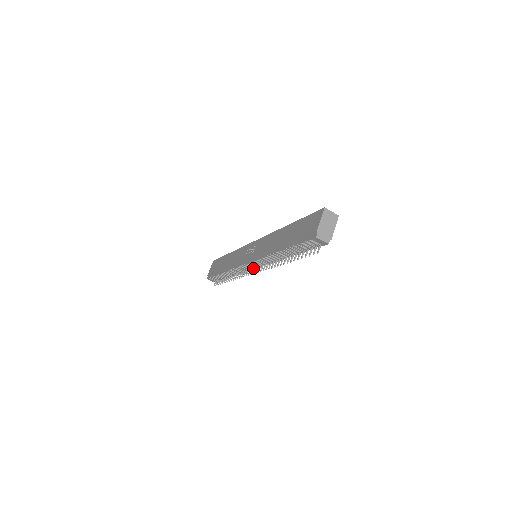
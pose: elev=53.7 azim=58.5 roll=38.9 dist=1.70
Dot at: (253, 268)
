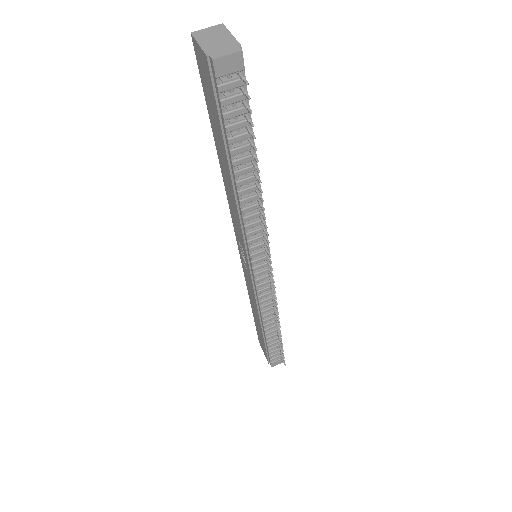
Dot at: (269, 273)
